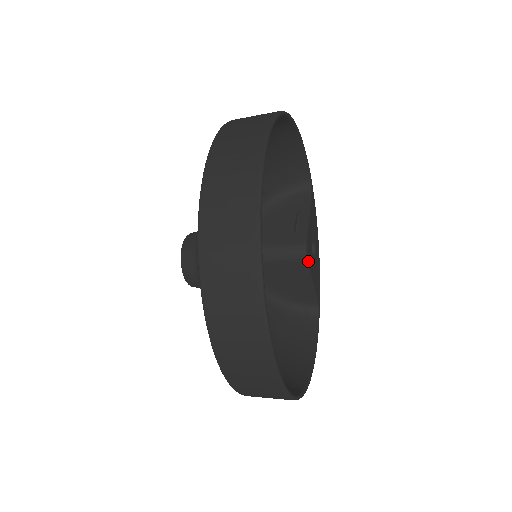
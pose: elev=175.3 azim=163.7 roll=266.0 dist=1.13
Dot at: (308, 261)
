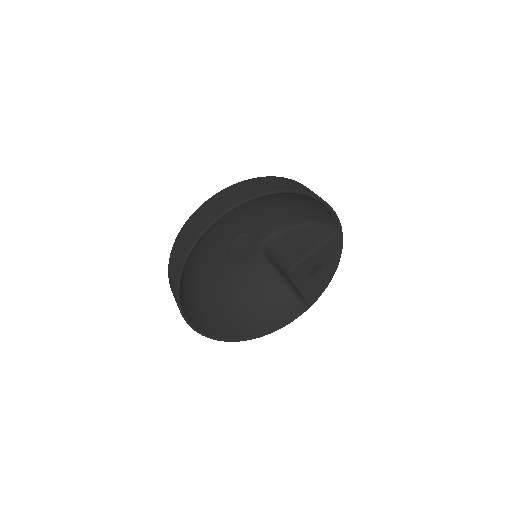
Dot at: (291, 277)
